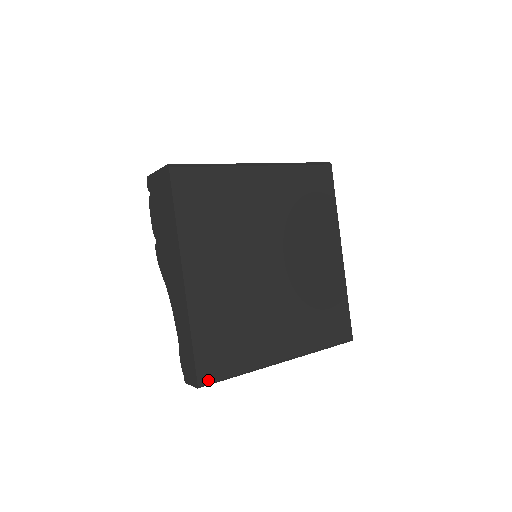
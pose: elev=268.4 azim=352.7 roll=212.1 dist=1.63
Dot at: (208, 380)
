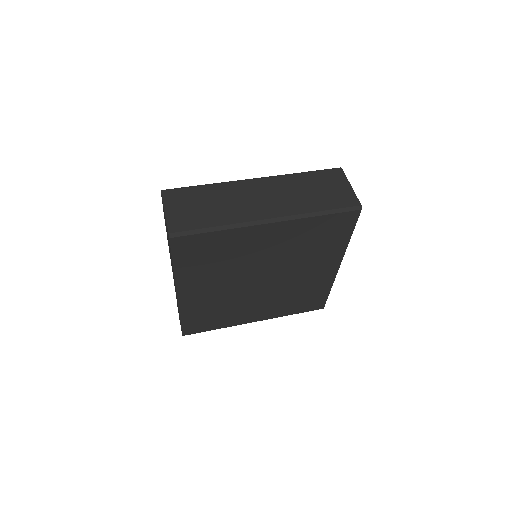
Dot at: (191, 333)
